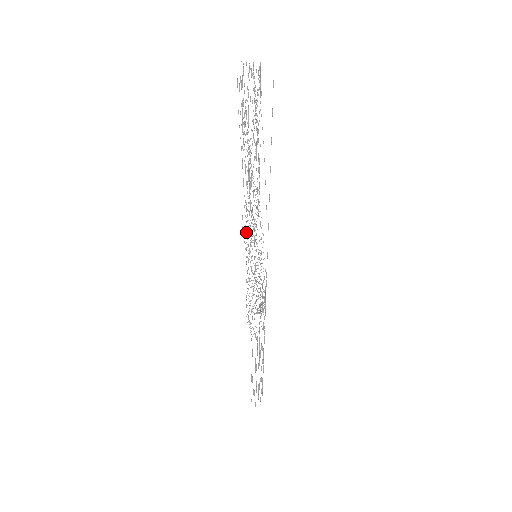
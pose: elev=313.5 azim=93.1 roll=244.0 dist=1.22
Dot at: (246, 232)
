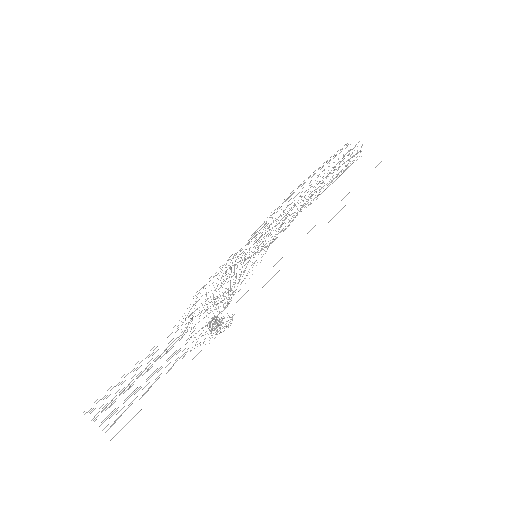
Dot at: occluded
